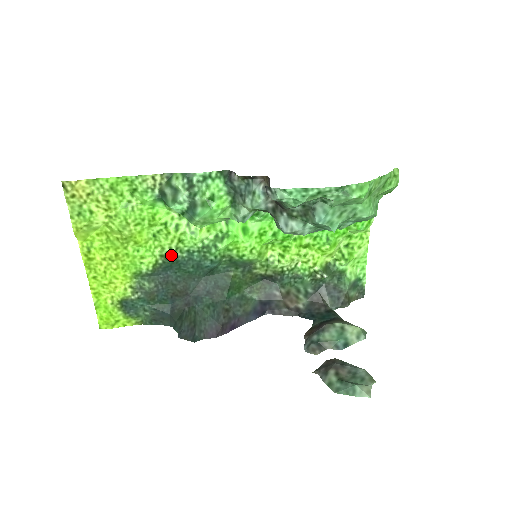
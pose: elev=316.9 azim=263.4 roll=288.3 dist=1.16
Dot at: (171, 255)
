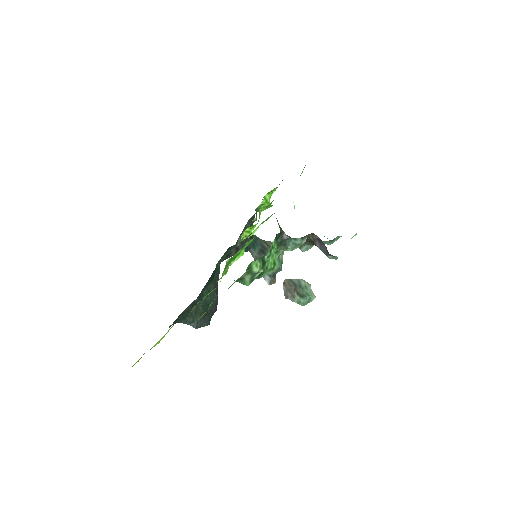
Dot at: occluded
